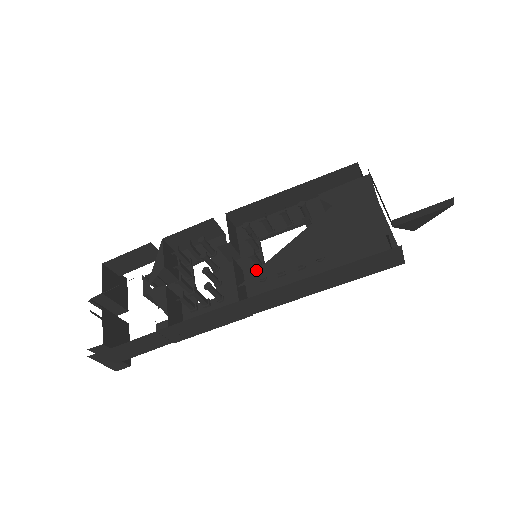
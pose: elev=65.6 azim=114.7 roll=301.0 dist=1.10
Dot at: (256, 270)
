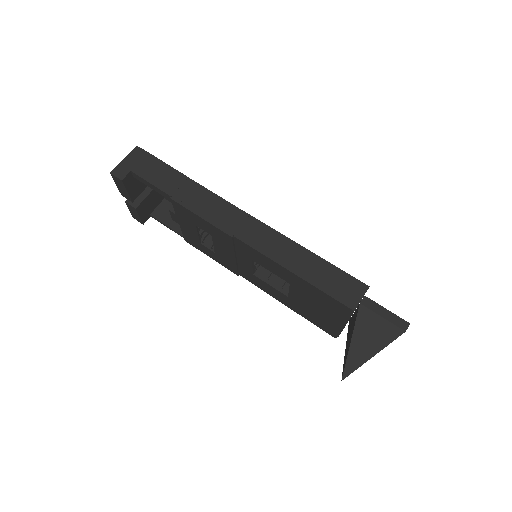
Dot at: occluded
